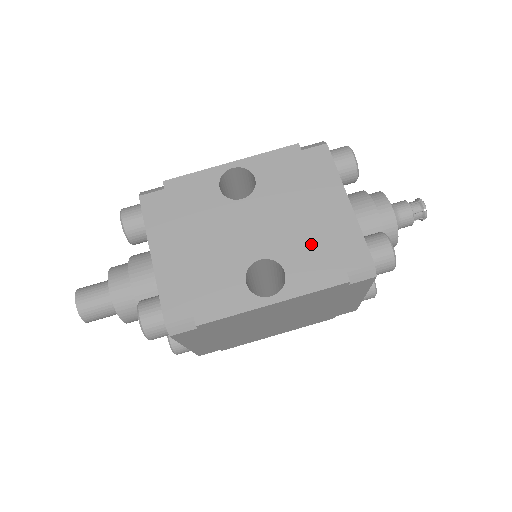
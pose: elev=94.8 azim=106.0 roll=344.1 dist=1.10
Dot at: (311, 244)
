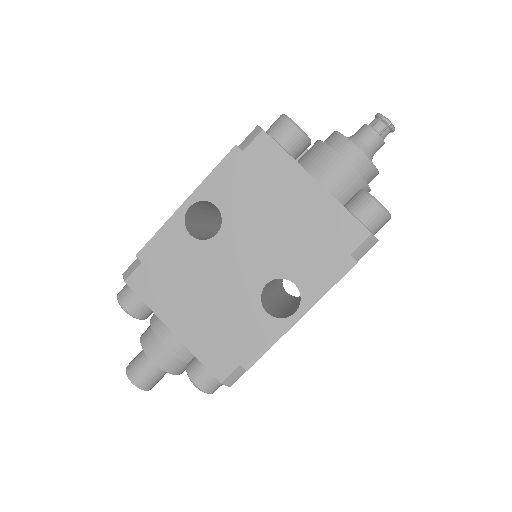
Dot at: (304, 245)
